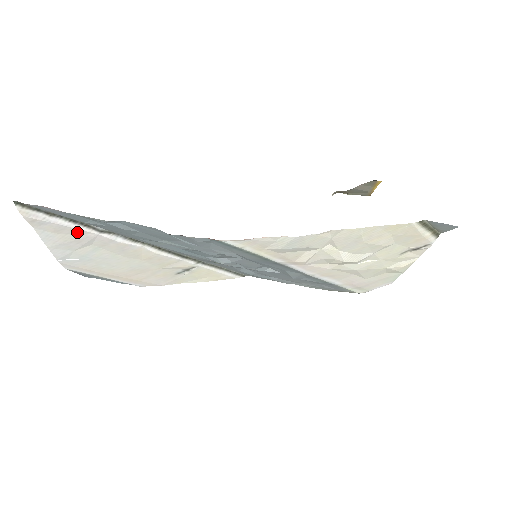
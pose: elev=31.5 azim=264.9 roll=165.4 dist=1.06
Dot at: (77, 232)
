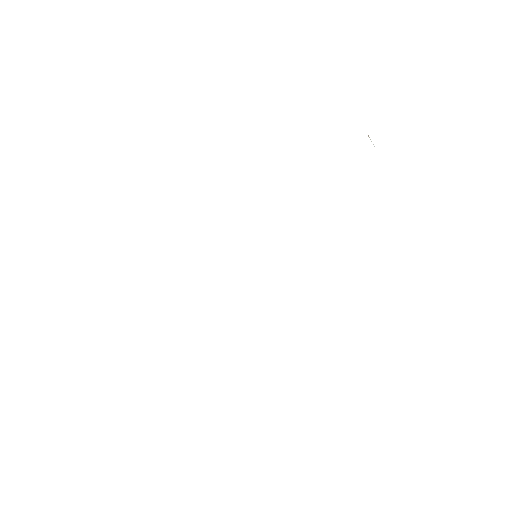
Dot at: occluded
